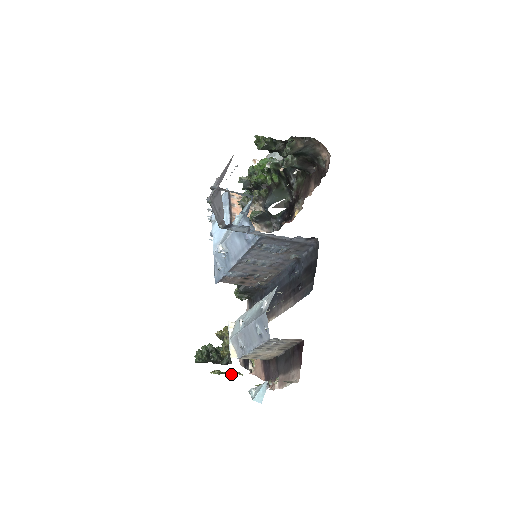
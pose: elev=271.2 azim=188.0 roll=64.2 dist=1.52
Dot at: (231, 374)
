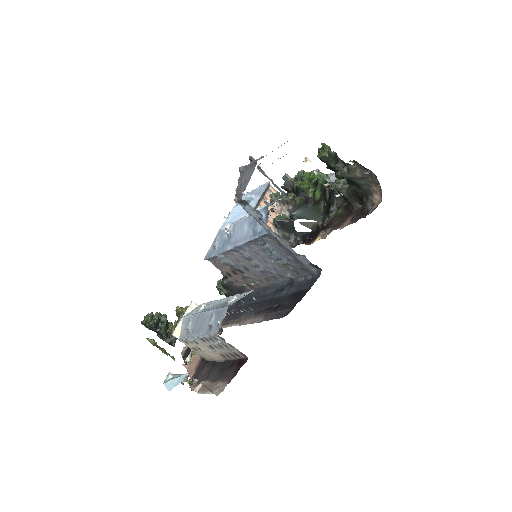
Dot at: (165, 352)
